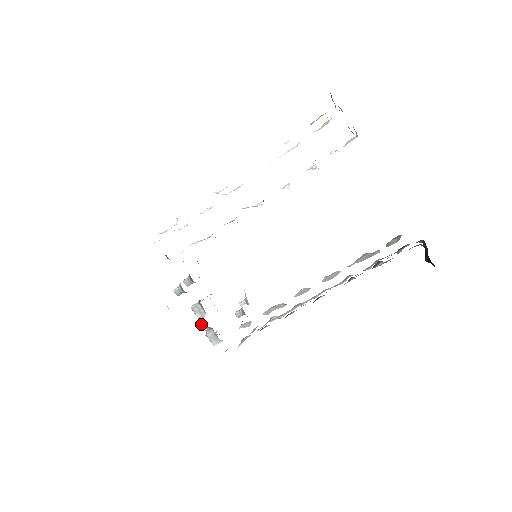
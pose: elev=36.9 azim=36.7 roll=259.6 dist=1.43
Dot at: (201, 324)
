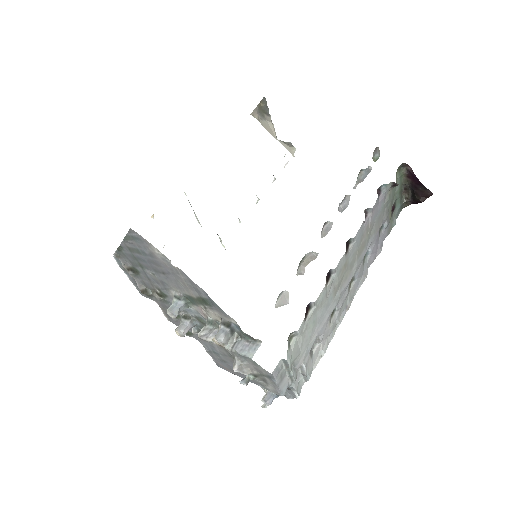
Dot at: (221, 332)
